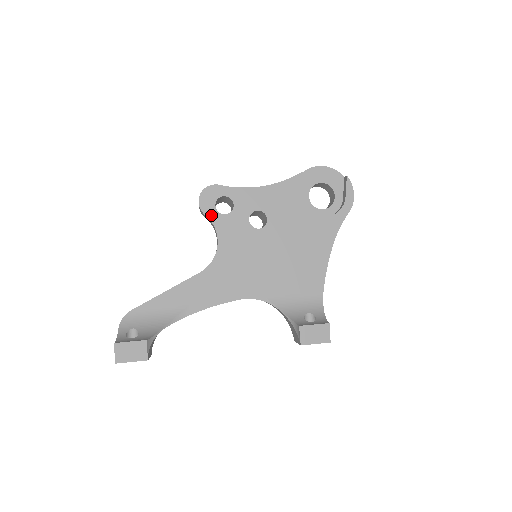
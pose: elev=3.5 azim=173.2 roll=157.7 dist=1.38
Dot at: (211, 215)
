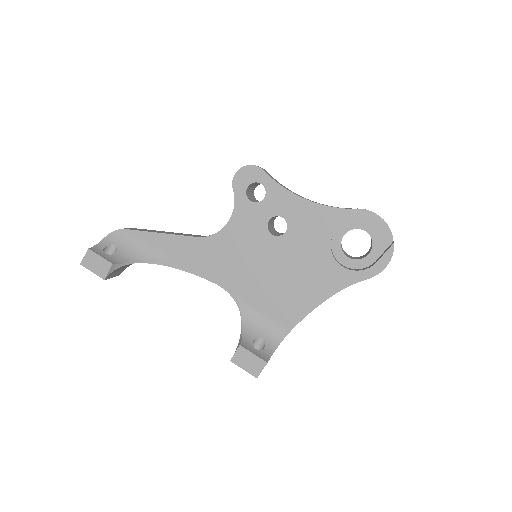
Dot at: (238, 193)
